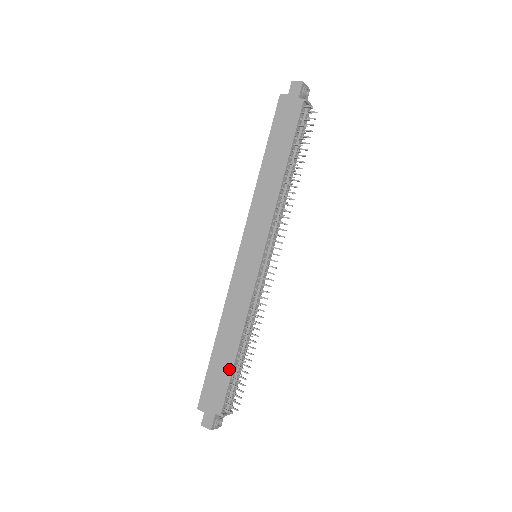
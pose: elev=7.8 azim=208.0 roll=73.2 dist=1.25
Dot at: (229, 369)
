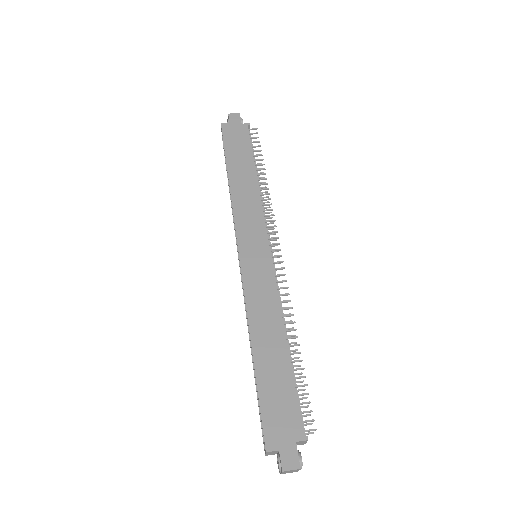
Dot at: (288, 376)
